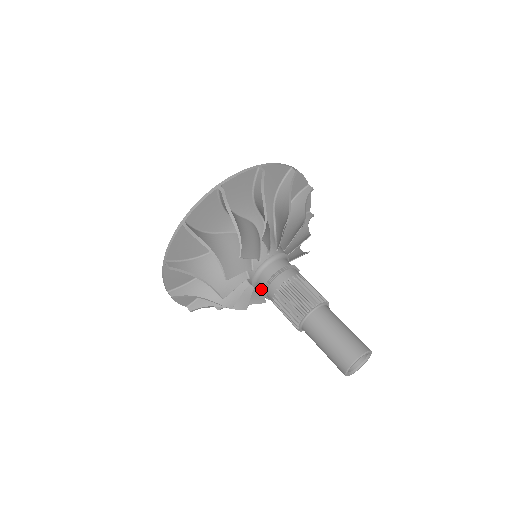
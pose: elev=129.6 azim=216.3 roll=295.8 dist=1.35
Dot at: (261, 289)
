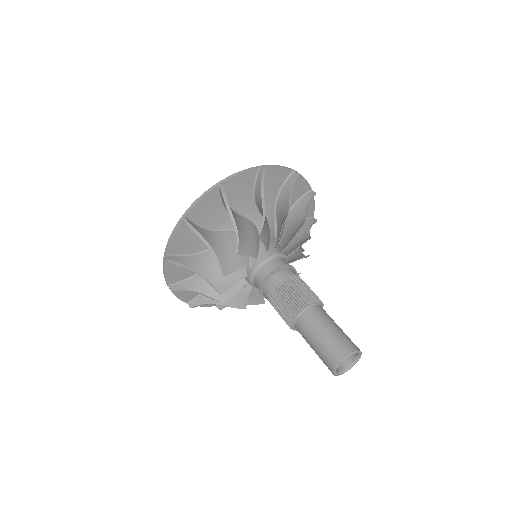
Dot at: occluded
